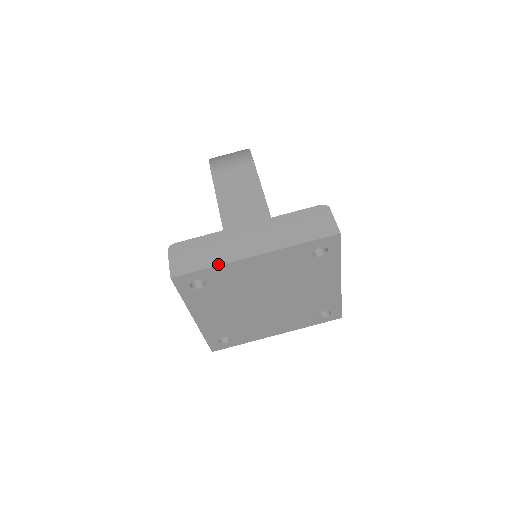
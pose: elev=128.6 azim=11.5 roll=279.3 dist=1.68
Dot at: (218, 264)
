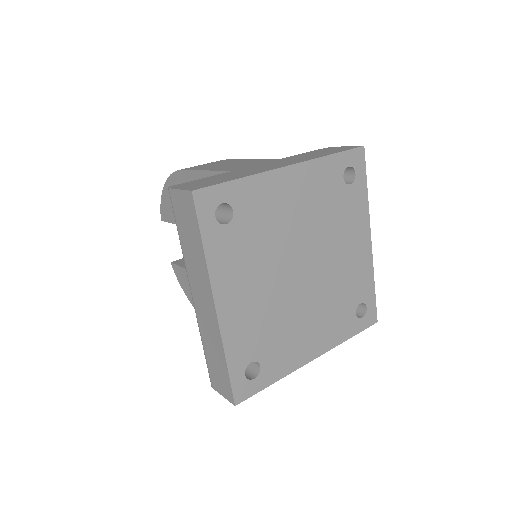
Dot at: (249, 175)
